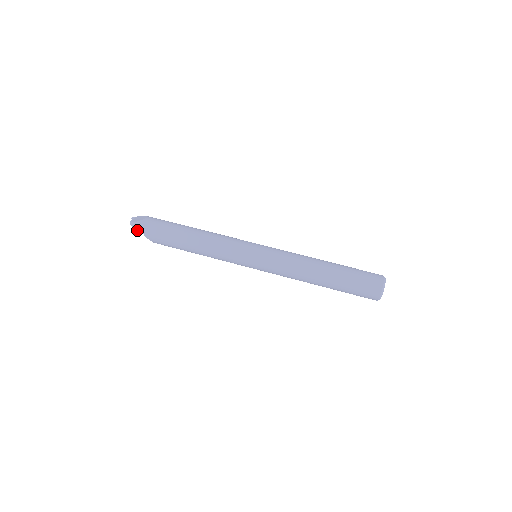
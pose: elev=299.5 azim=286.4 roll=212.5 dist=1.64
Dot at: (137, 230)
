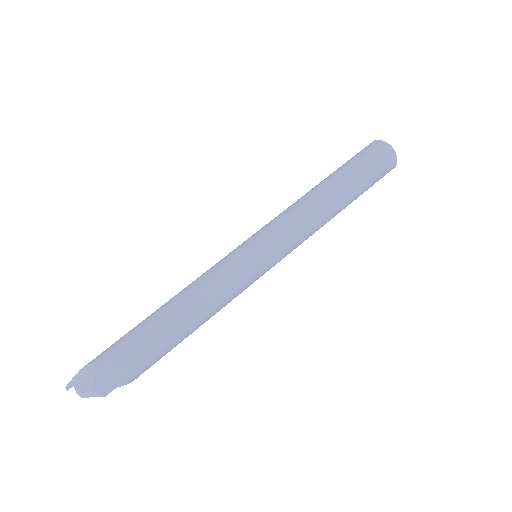
Dot at: (105, 393)
